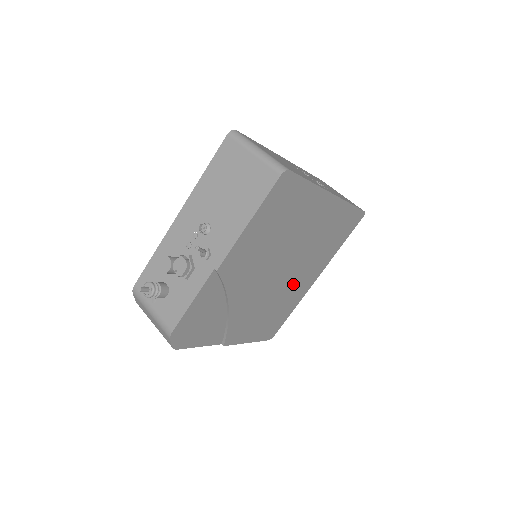
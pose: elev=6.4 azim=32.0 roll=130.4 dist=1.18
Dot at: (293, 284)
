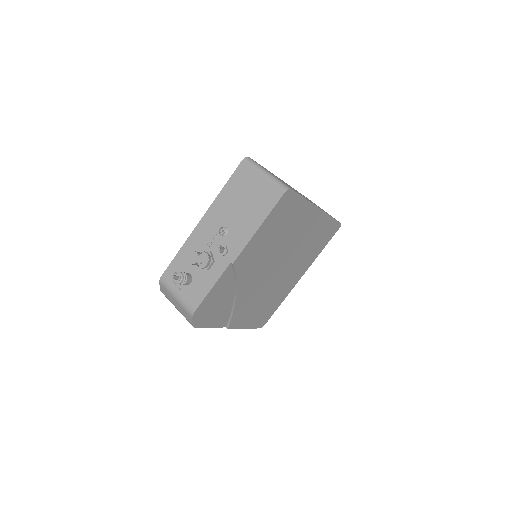
Dot at: (284, 280)
